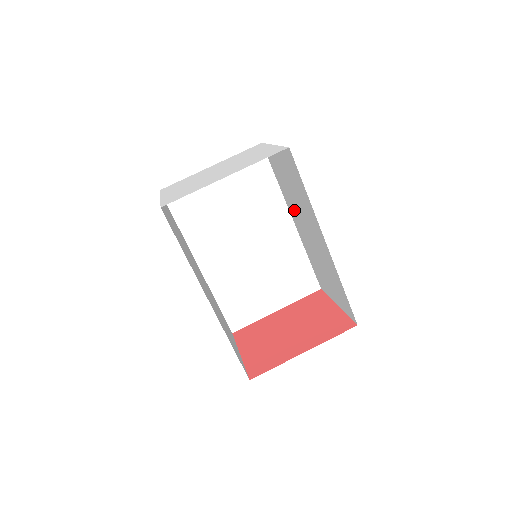
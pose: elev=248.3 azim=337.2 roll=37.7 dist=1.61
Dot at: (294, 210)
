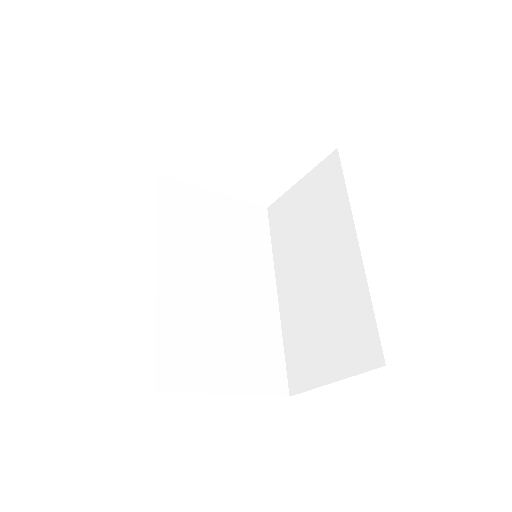
Dot at: (292, 262)
